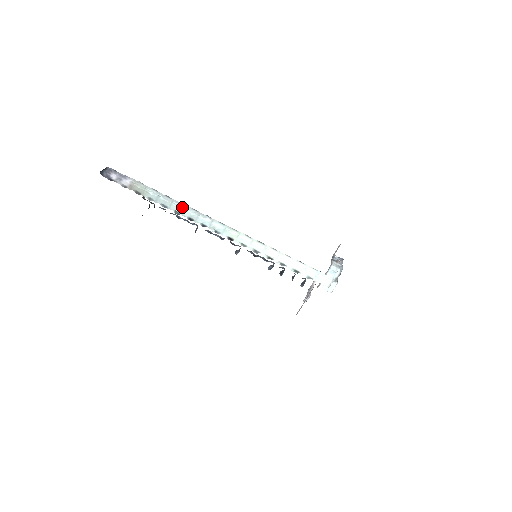
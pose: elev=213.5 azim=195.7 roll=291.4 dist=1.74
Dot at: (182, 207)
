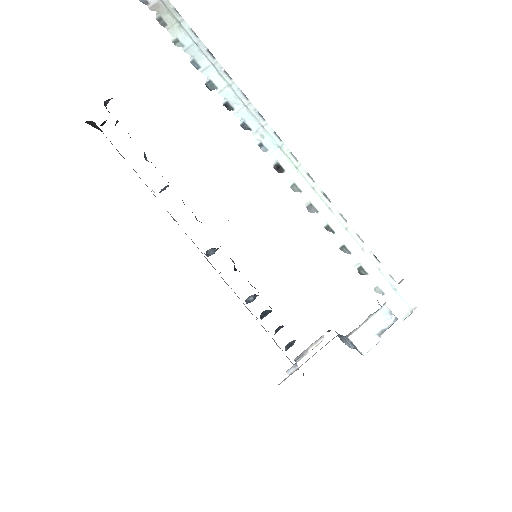
Dot at: (225, 80)
